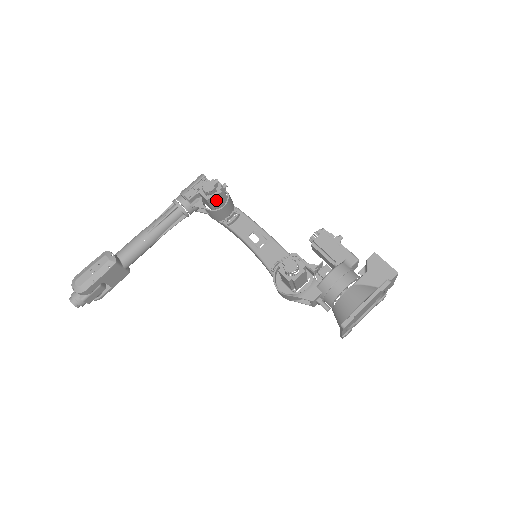
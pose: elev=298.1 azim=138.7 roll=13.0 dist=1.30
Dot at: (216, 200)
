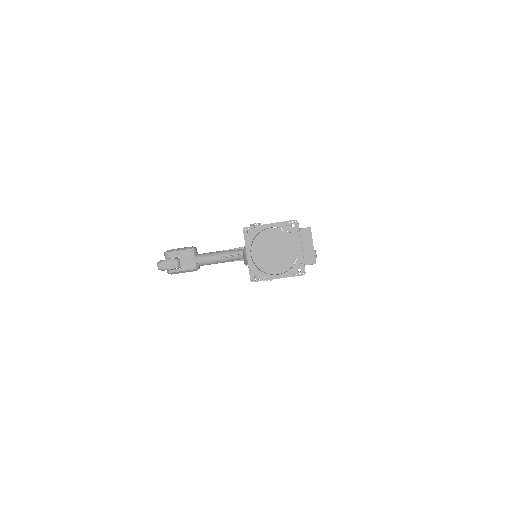
Dot at: occluded
